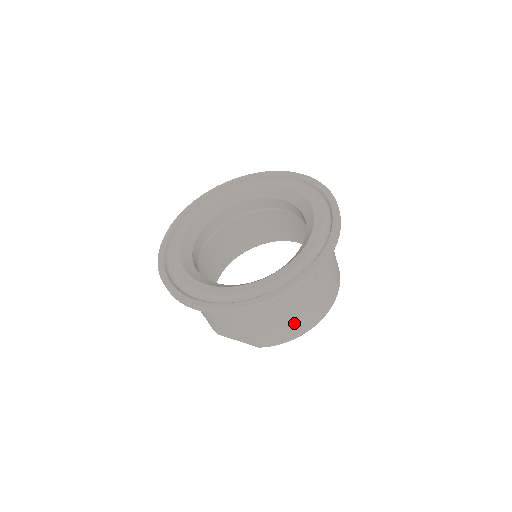
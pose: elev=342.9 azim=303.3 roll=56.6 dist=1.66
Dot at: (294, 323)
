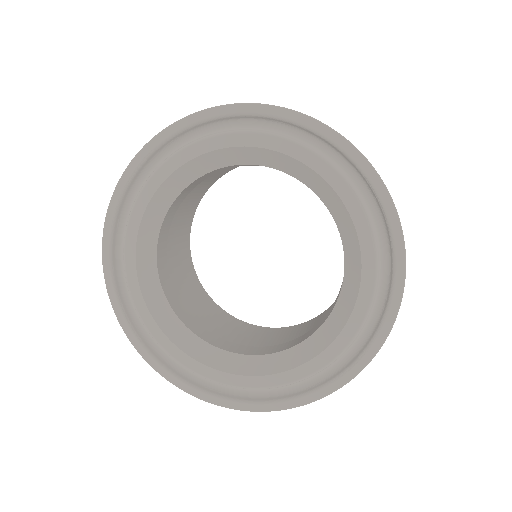
Dot at: occluded
